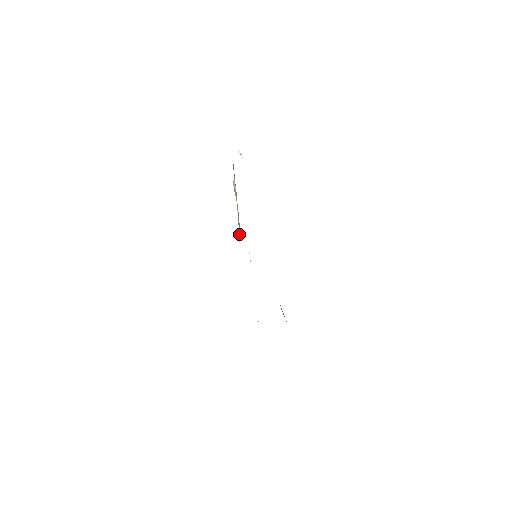
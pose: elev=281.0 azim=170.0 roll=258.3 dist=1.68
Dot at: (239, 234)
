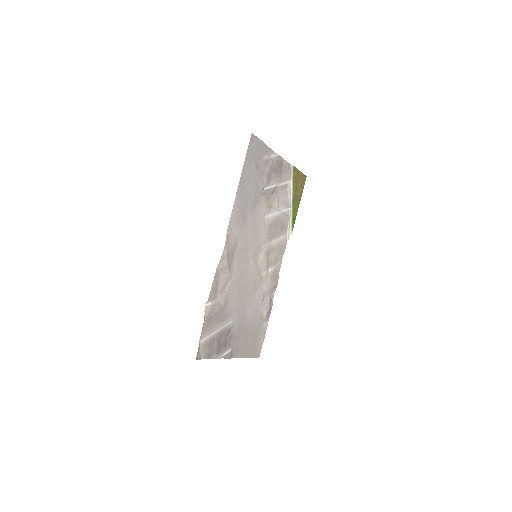
Dot at: (288, 233)
